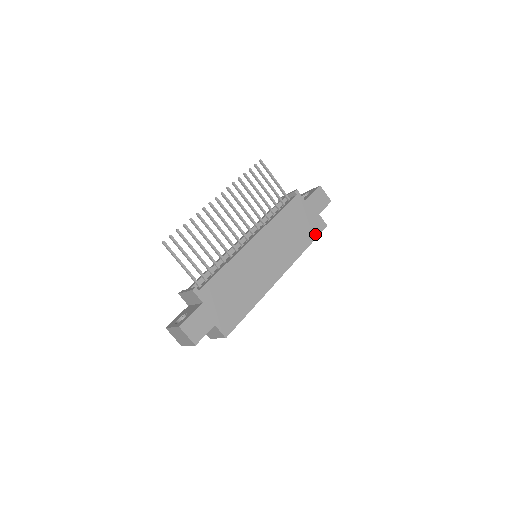
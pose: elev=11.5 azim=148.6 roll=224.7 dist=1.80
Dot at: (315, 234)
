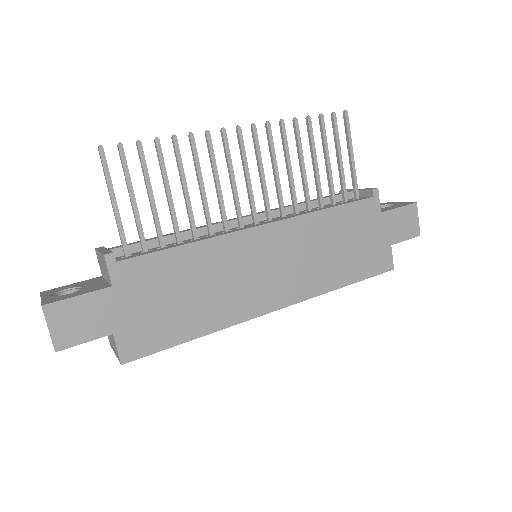
Dot at: (368, 272)
